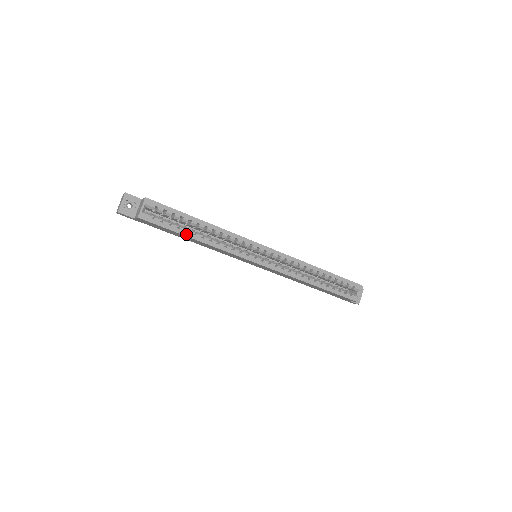
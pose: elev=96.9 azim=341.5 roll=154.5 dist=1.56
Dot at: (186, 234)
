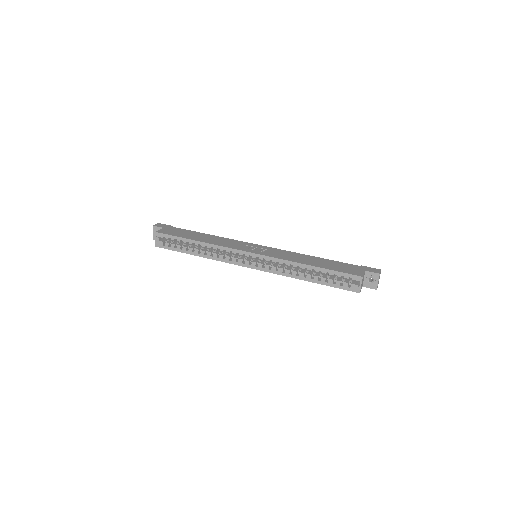
Dot at: (188, 252)
